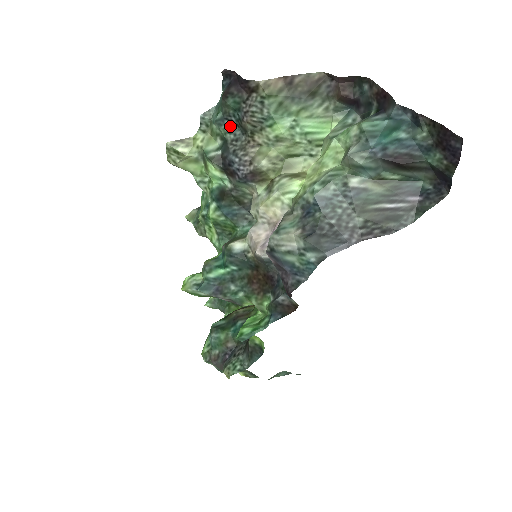
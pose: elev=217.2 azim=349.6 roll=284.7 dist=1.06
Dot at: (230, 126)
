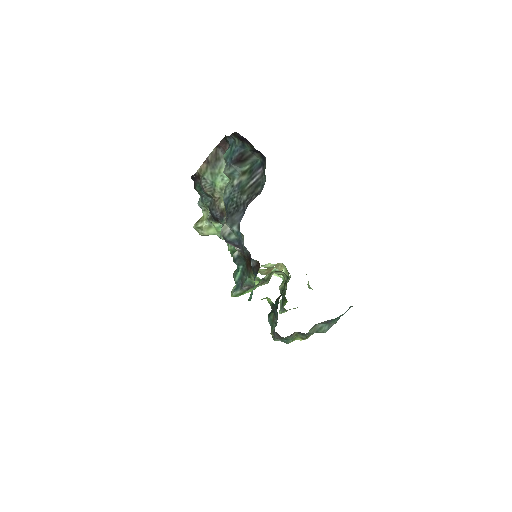
Dot at: (206, 199)
